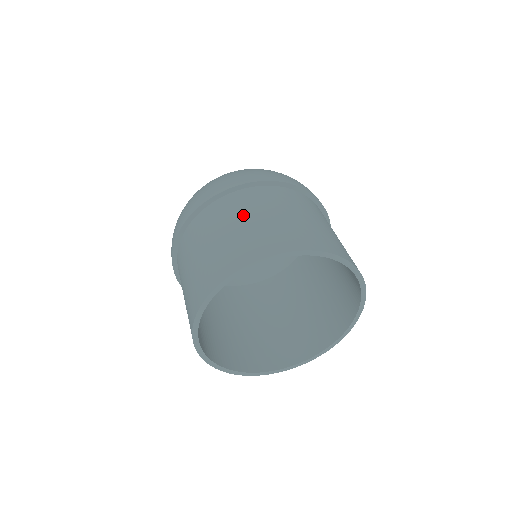
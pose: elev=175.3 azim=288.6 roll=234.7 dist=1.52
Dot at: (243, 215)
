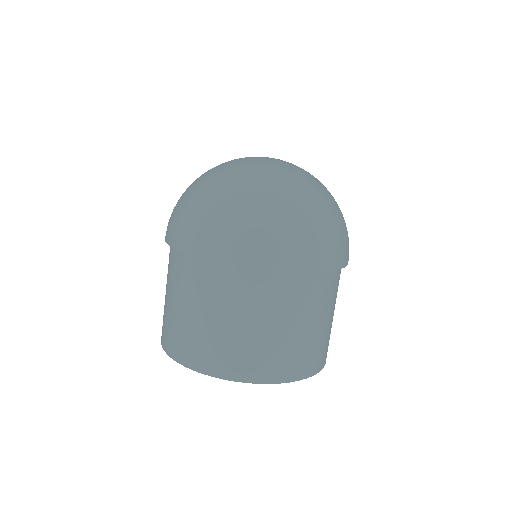
Dot at: (177, 293)
